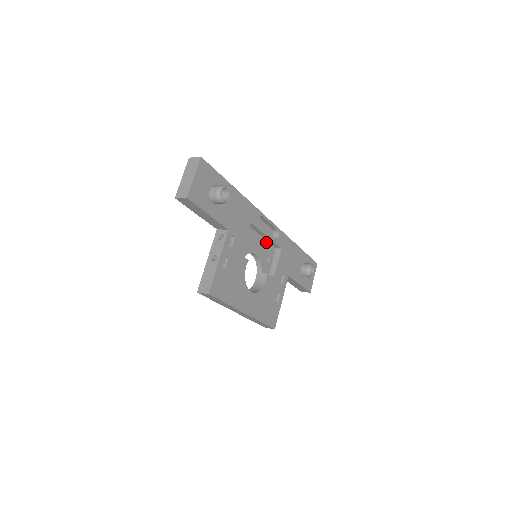
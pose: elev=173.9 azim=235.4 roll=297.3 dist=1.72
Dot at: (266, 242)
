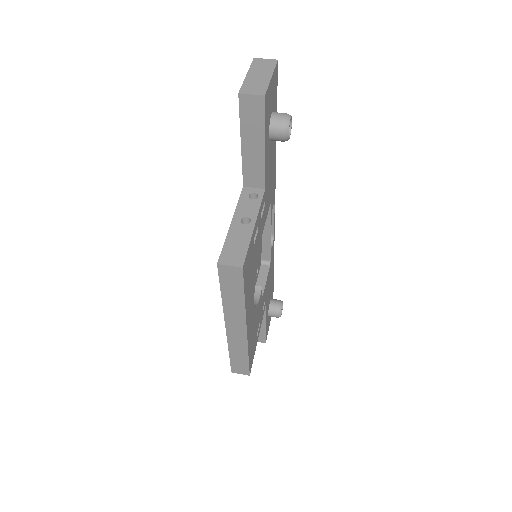
Dot at: occluded
